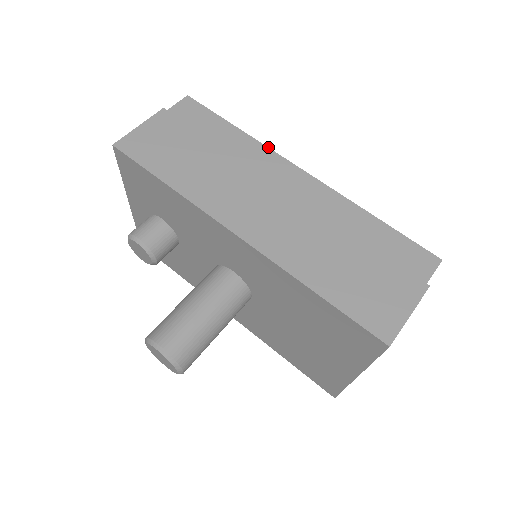
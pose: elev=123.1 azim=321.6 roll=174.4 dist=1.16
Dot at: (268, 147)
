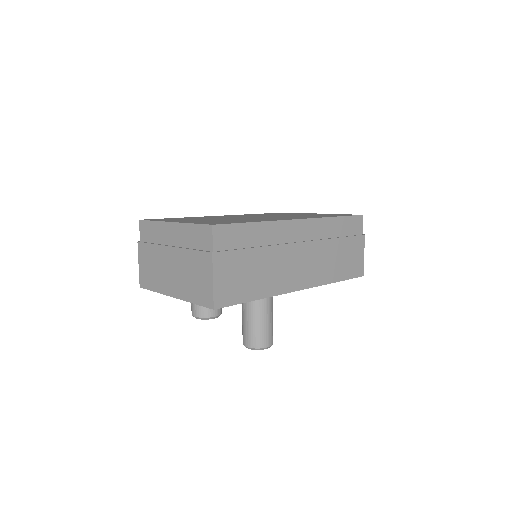
Dot at: (278, 220)
